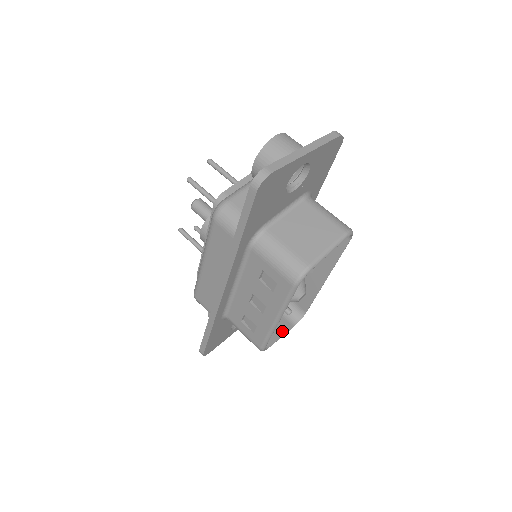
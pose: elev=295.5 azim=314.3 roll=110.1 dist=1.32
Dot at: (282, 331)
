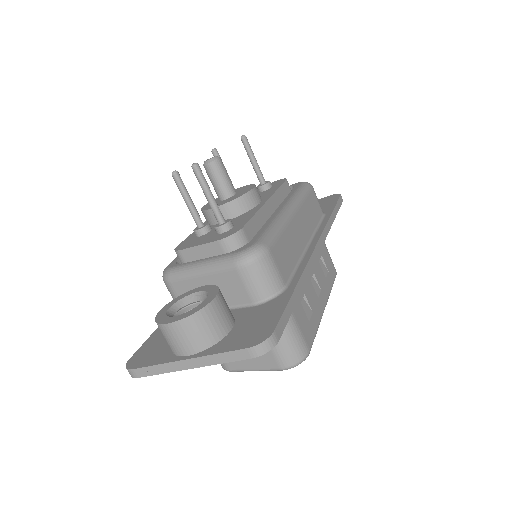
Dot at: occluded
